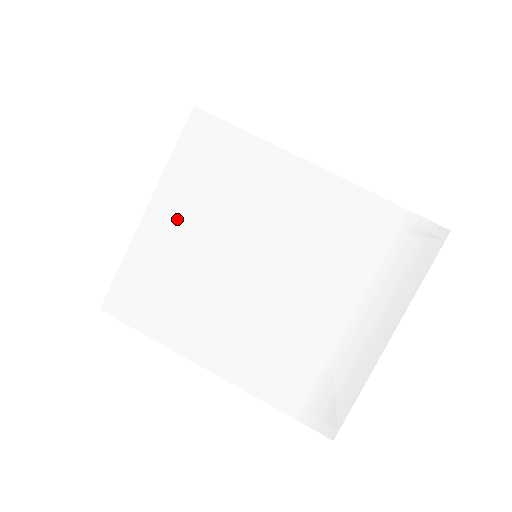
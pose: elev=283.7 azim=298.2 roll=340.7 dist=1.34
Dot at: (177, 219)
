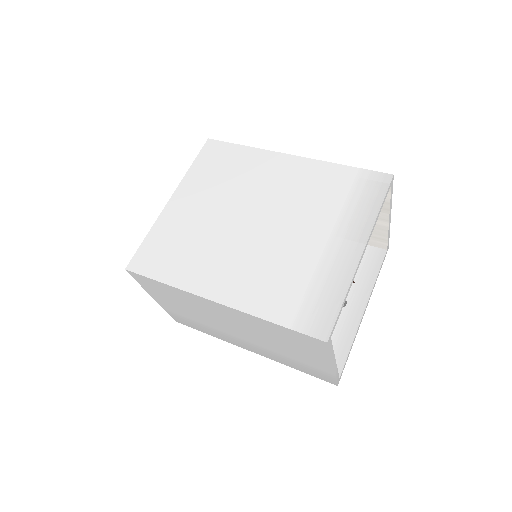
Dot at: (193, 200)
